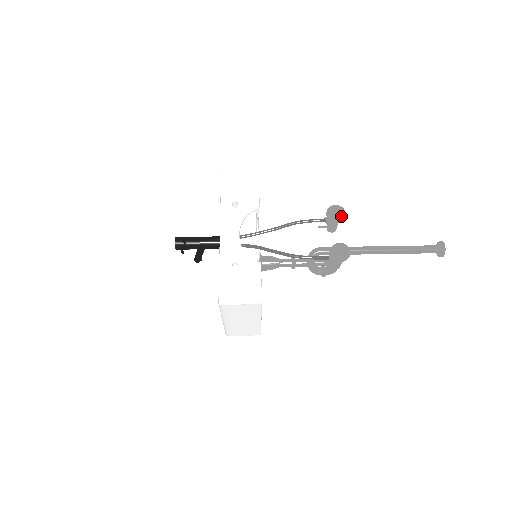
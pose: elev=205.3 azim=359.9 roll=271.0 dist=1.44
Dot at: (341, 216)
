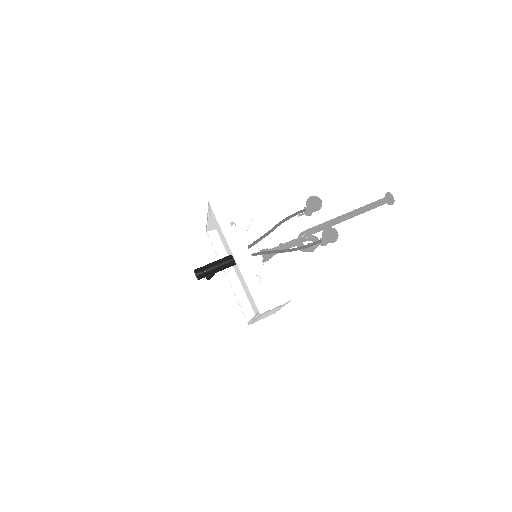
Dot at: (319, 204)
